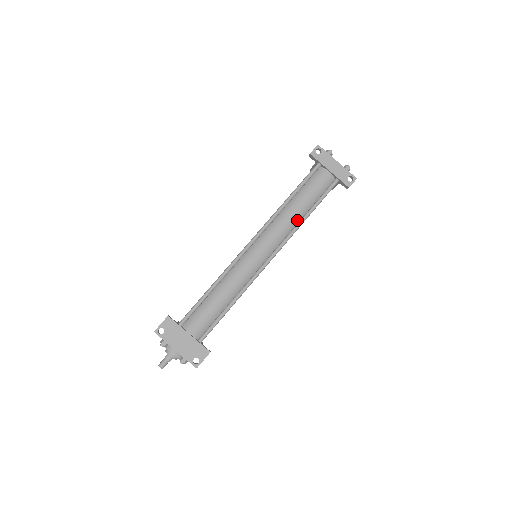
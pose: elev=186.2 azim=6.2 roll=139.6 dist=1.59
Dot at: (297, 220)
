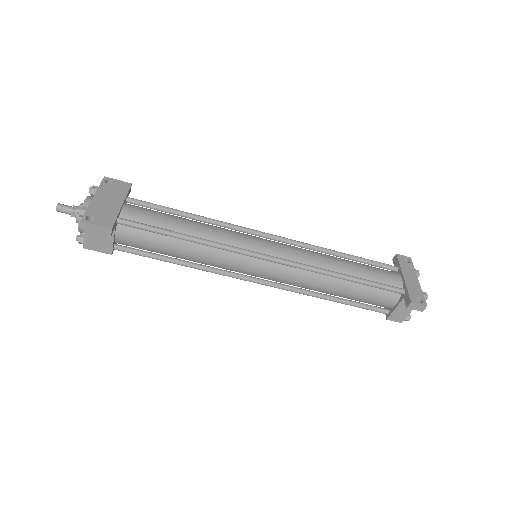
Dot at: (329, 269)
